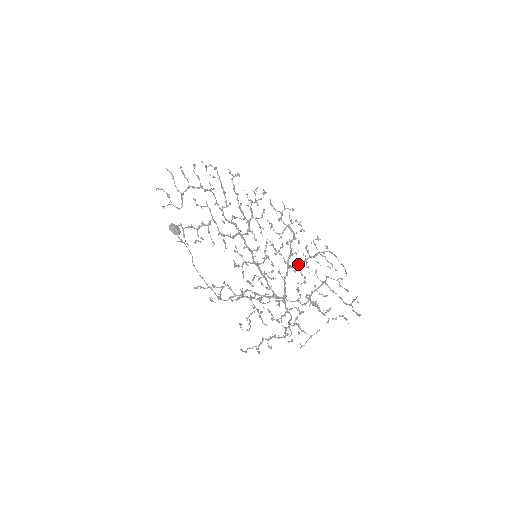
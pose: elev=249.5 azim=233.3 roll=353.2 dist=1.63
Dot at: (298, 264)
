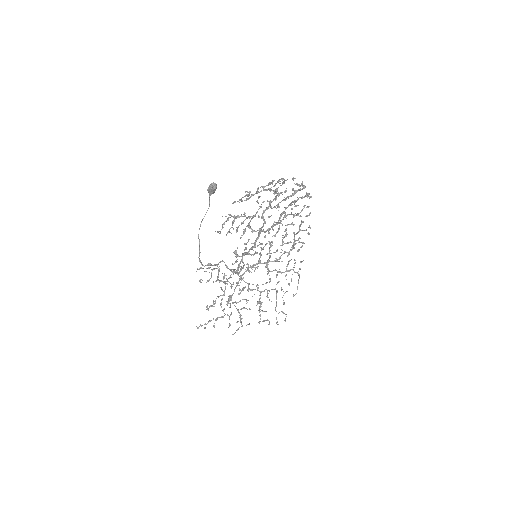
Dot at: occluded
